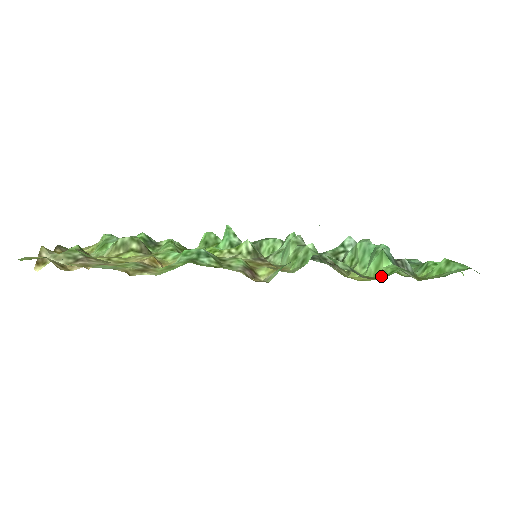
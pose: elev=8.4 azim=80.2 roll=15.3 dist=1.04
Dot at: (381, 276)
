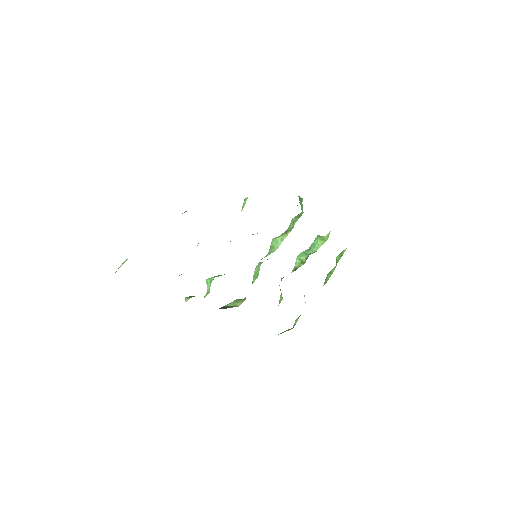
Dot at: (330, 231)
